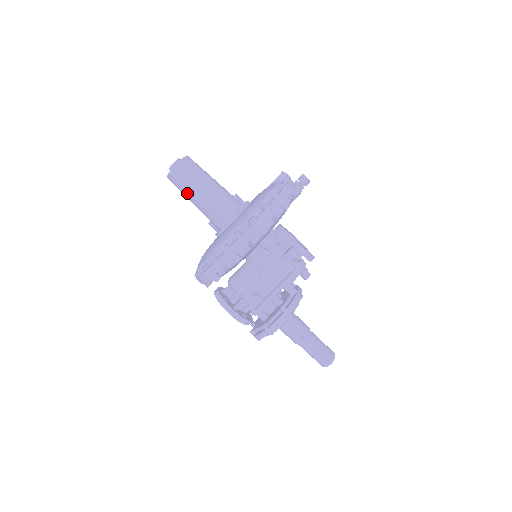
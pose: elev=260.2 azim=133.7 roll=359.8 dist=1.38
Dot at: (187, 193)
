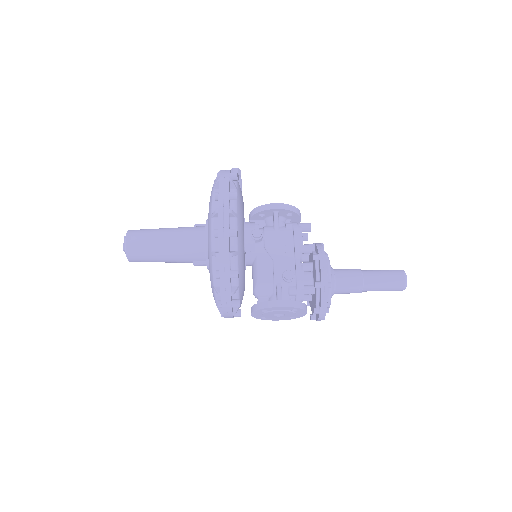
Dot at: (153, 252)
